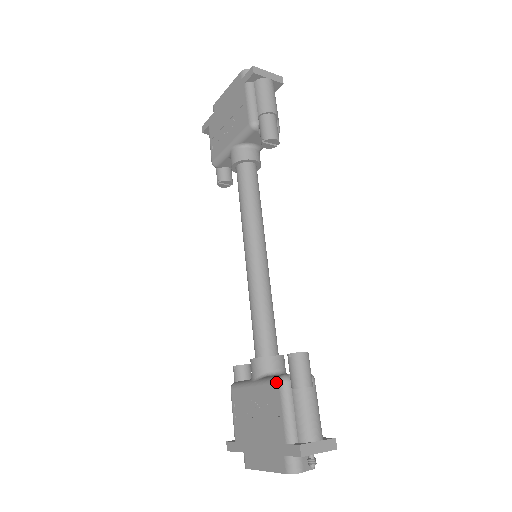
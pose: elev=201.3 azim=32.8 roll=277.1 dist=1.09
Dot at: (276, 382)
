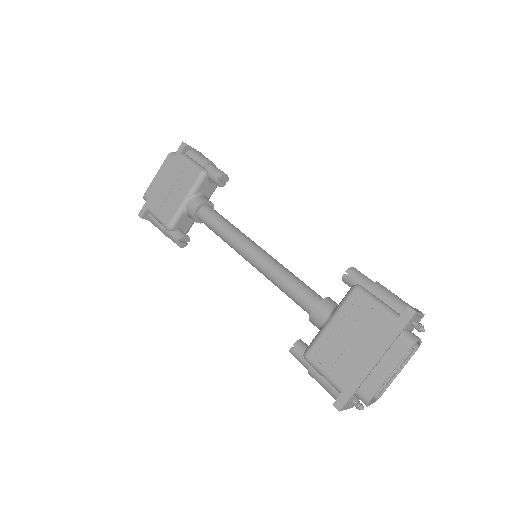
Dot at: (352, 293)
